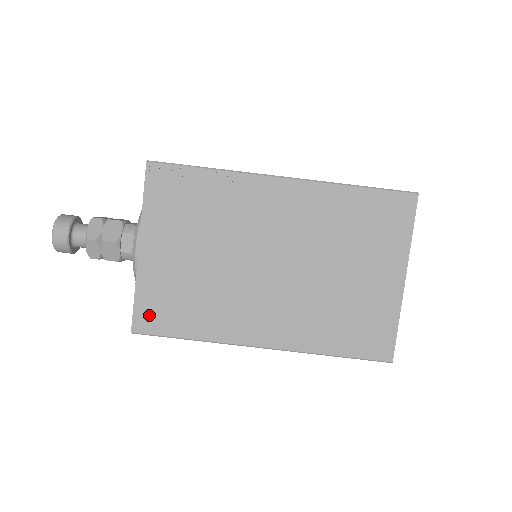
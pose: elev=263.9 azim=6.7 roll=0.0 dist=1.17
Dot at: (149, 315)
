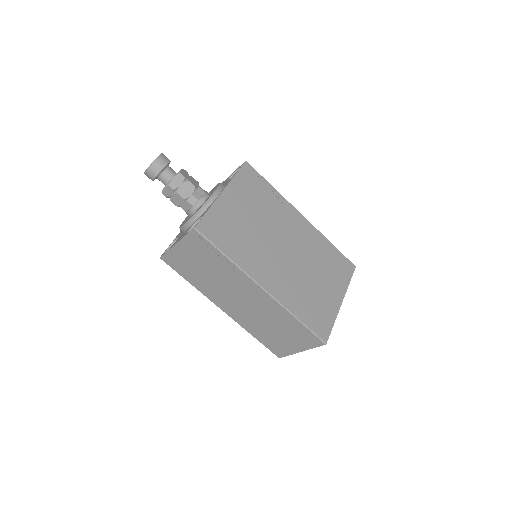
Dot at: (210, 226)
